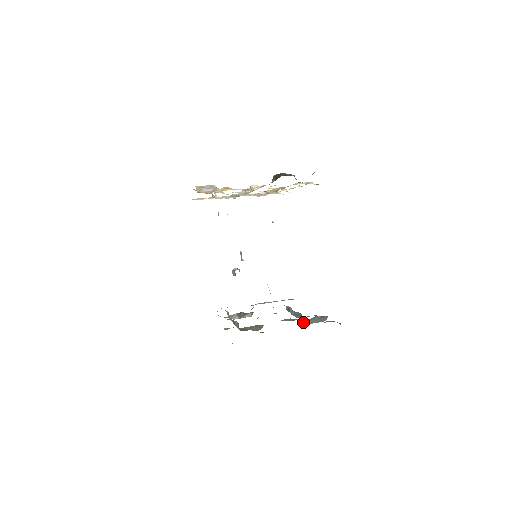
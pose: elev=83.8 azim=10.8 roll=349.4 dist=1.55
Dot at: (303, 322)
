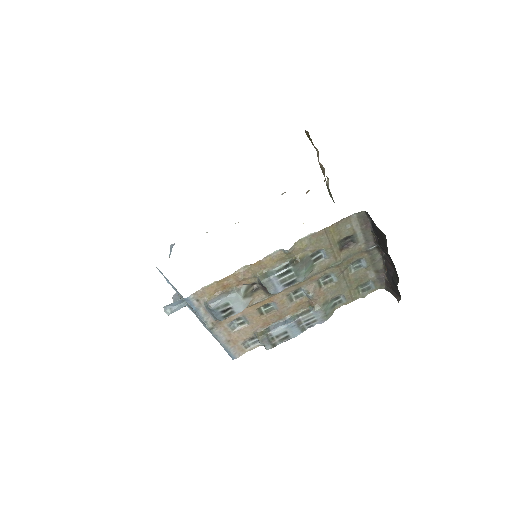
Dot at: (317, 308)
